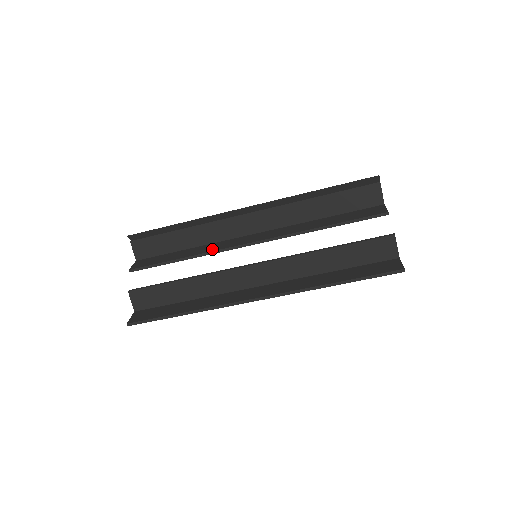
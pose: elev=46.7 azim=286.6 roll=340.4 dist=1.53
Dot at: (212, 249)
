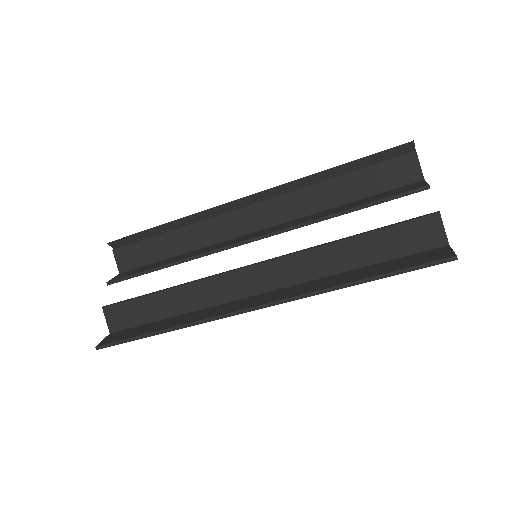
Dot at: (203, 251)
